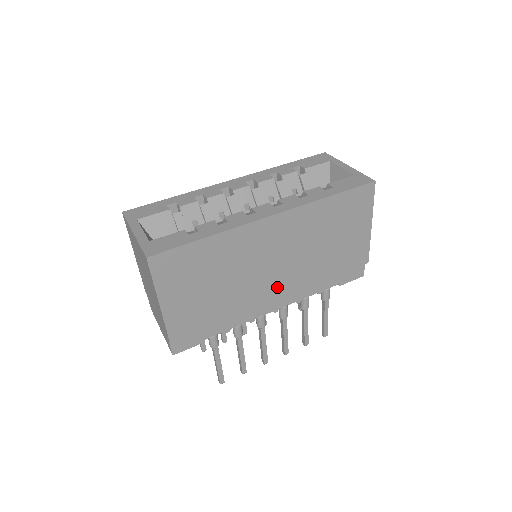
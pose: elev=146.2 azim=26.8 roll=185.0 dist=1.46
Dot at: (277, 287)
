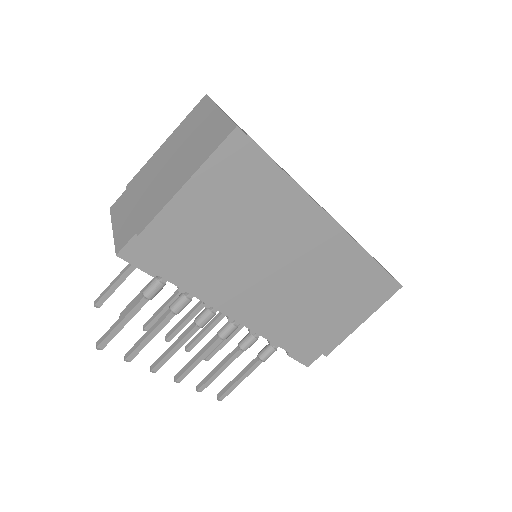
Dot at: (263, 294)
